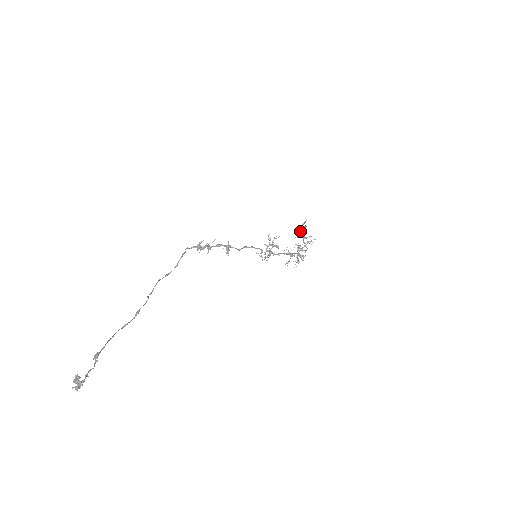
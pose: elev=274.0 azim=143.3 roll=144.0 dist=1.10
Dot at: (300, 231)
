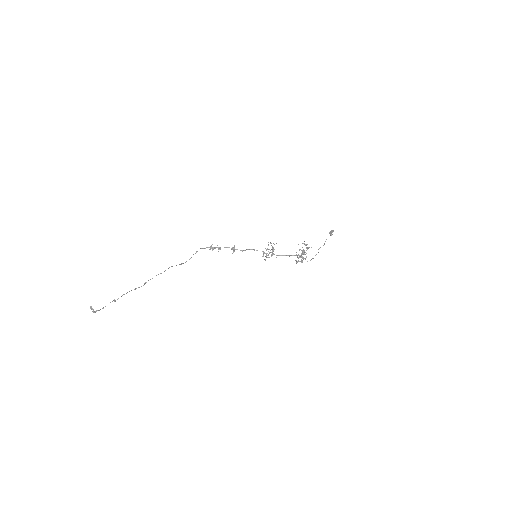
Dot at: occluded
